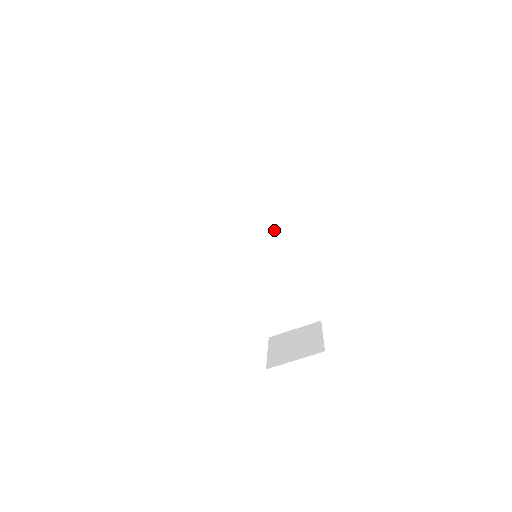
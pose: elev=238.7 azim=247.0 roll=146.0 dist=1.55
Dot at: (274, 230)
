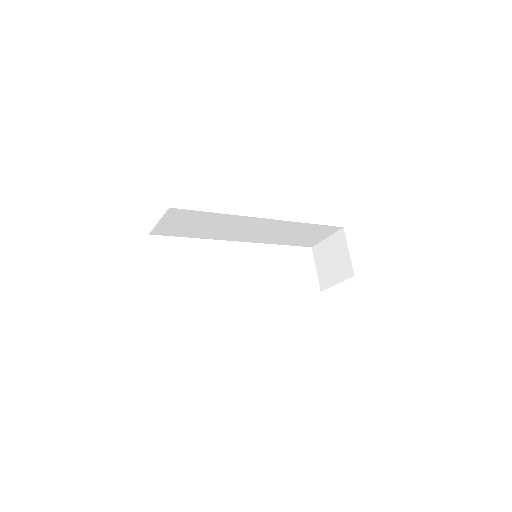
Dot at: (254, 221)
